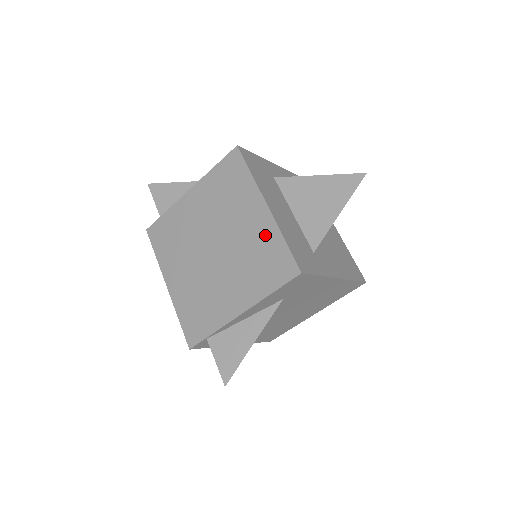
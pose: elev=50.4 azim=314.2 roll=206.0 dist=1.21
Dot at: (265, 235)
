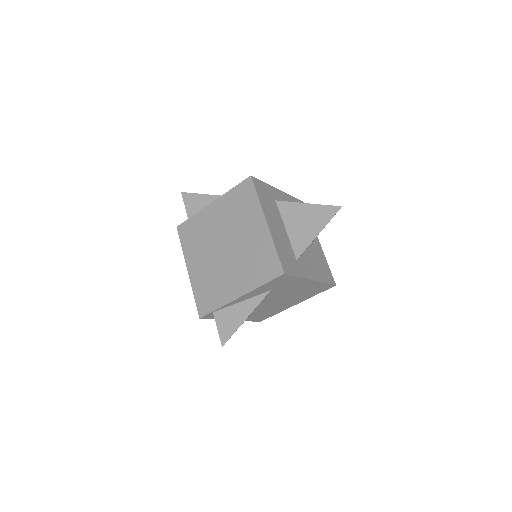
Dot at: (263, 244)
